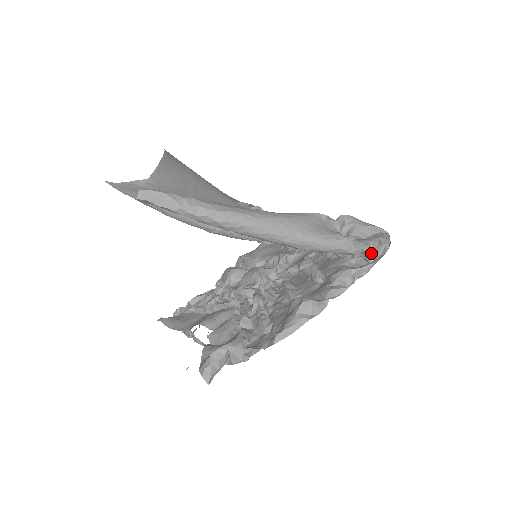
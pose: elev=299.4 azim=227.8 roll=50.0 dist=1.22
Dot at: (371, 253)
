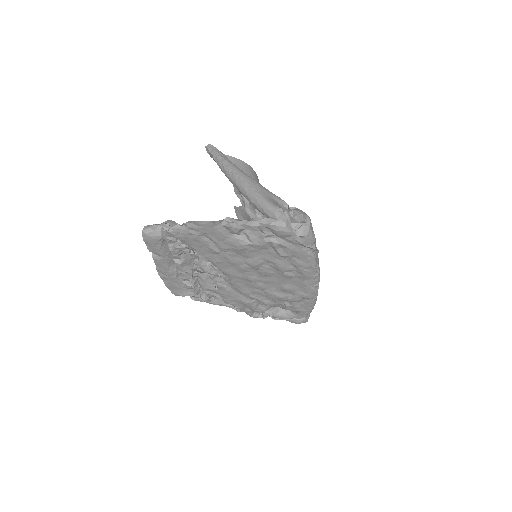
Dot at: (290, 227)
